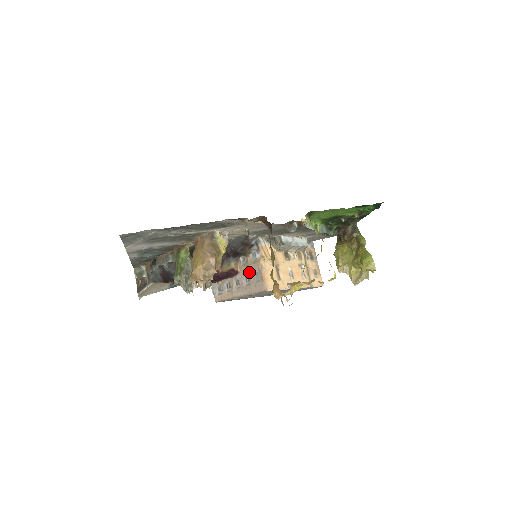
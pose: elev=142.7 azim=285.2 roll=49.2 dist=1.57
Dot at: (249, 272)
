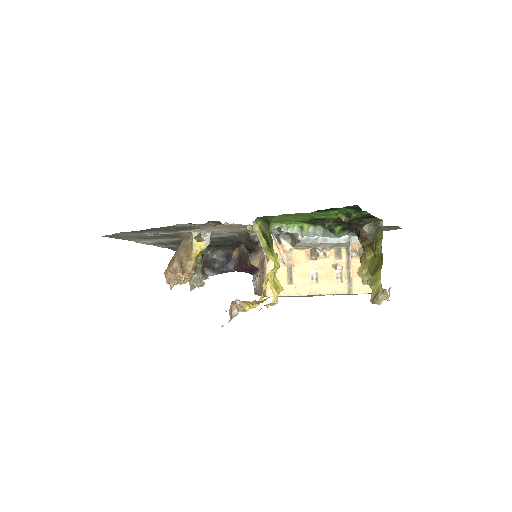
Dot at: (262, 271)
